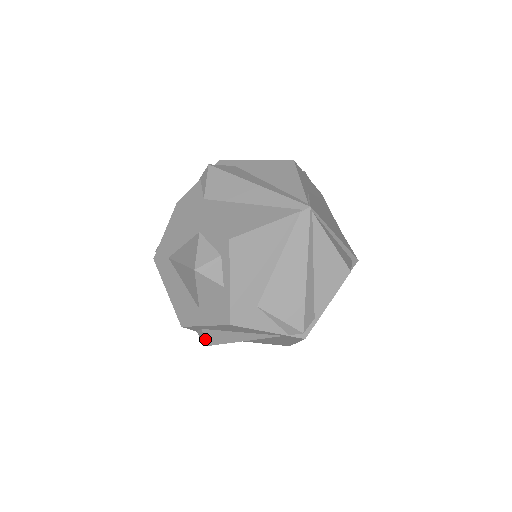
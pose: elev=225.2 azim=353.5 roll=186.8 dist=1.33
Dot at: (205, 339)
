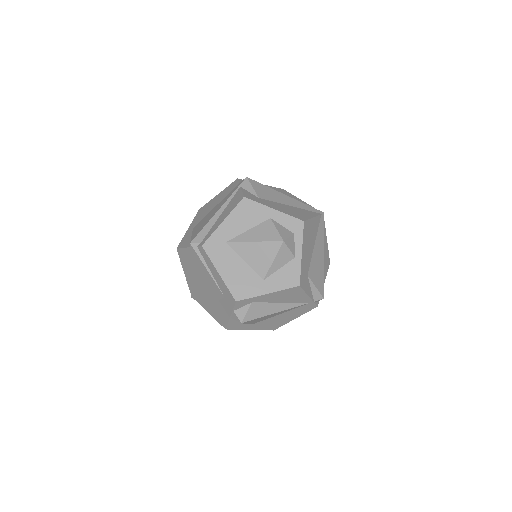
Dot at: (247, 314)
